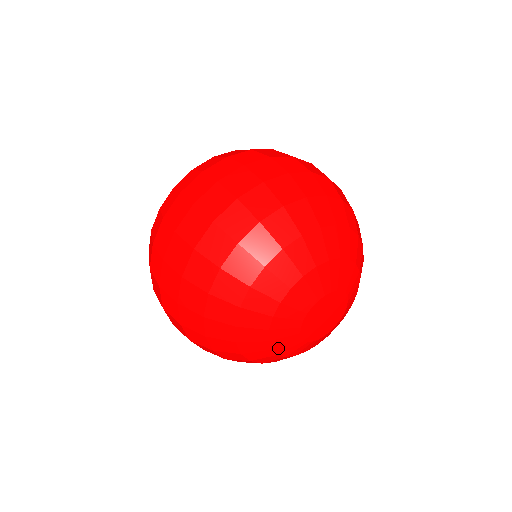
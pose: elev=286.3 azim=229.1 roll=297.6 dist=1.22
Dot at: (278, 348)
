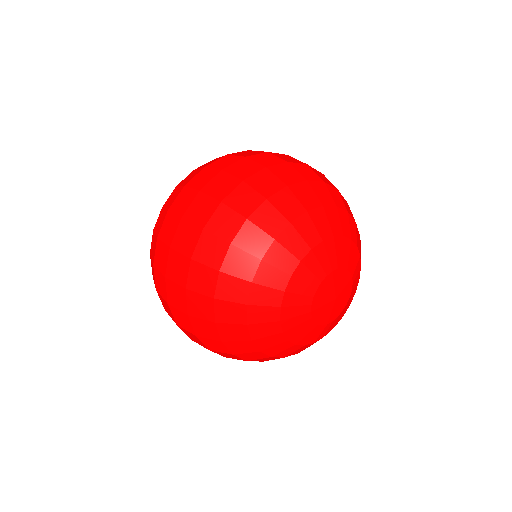
Dot at: (294, 338)
